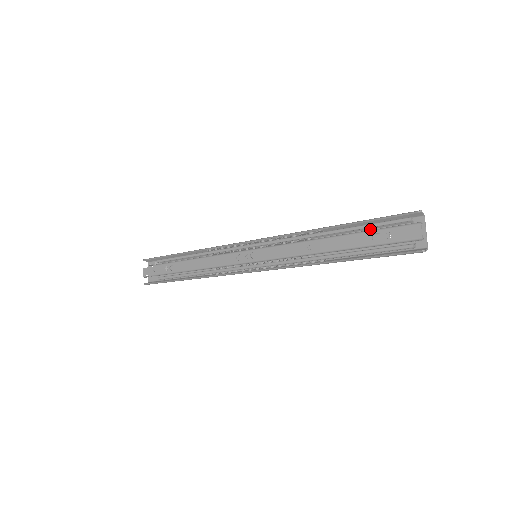
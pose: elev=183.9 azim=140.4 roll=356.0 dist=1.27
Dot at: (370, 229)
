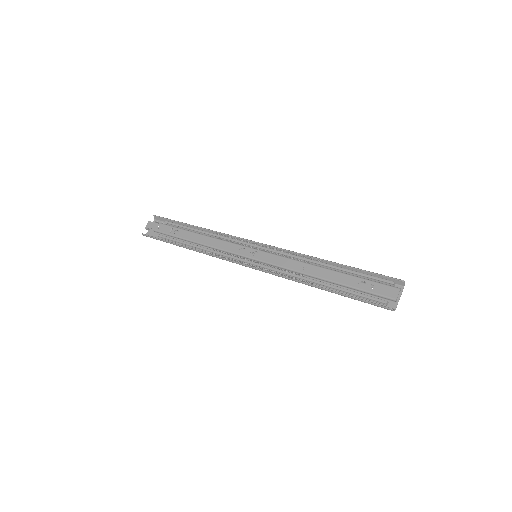
Dot at: occluded
